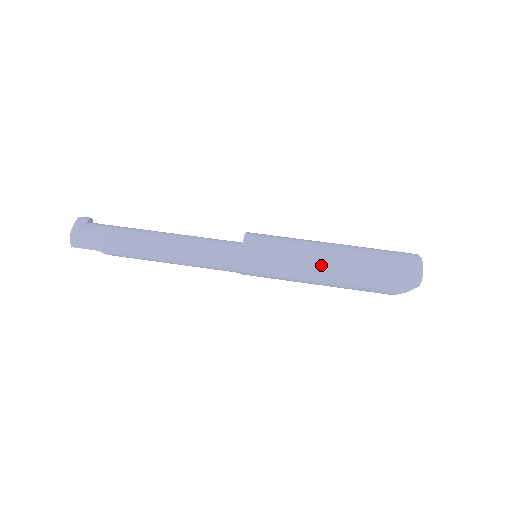
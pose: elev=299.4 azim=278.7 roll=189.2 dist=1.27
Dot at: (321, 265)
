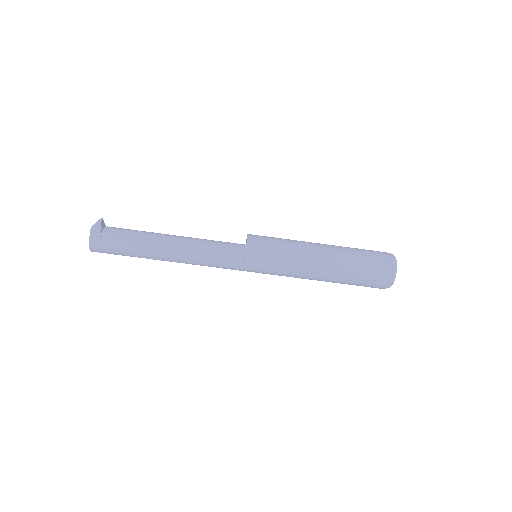
Dot at: (312, 274)
